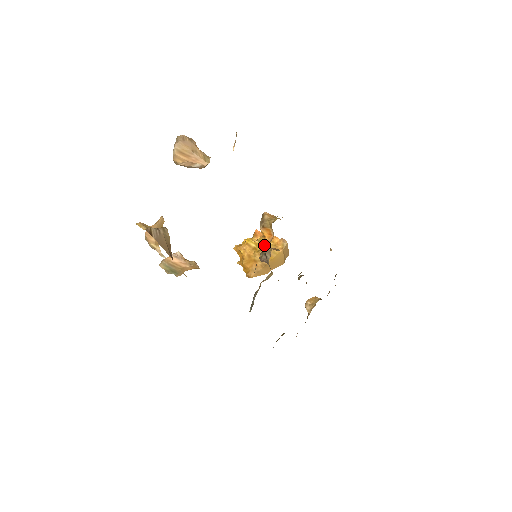
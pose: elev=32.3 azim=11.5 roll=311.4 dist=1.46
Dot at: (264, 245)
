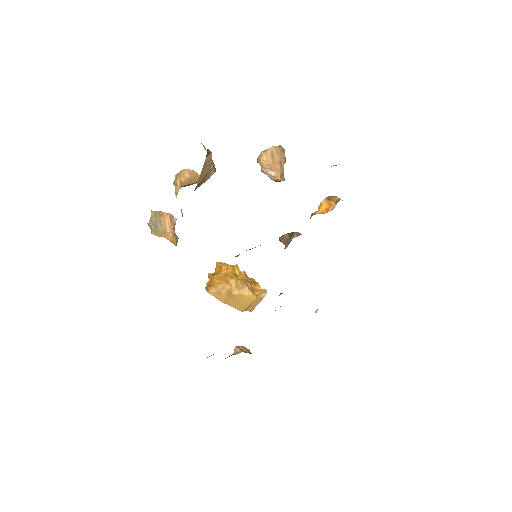
Dot at: (246, 280)
